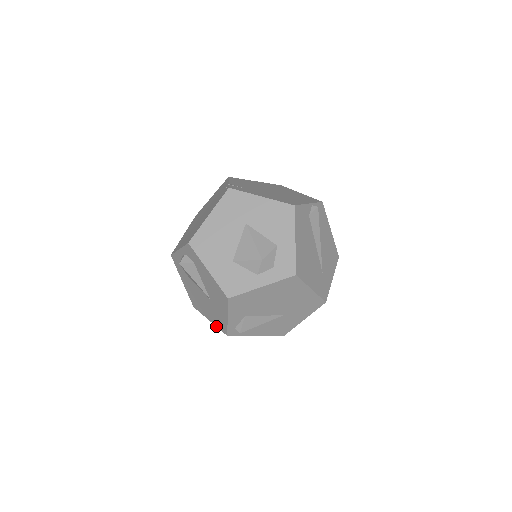
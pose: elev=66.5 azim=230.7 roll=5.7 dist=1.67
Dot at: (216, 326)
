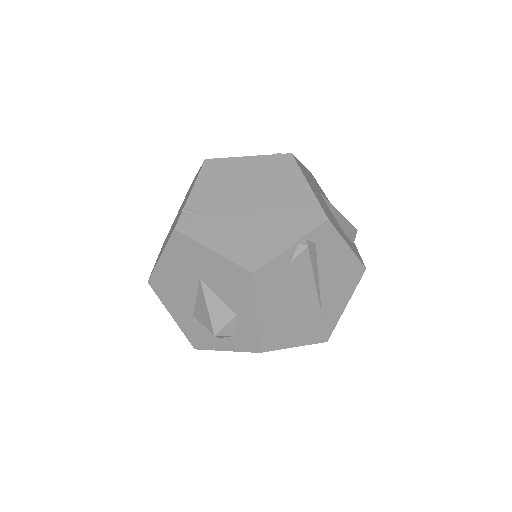
Dot at: occluded
